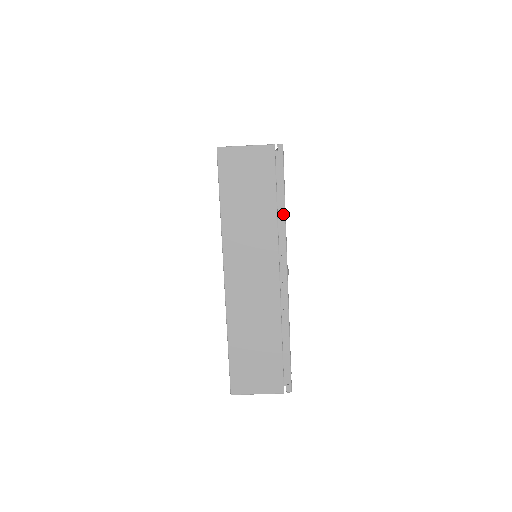
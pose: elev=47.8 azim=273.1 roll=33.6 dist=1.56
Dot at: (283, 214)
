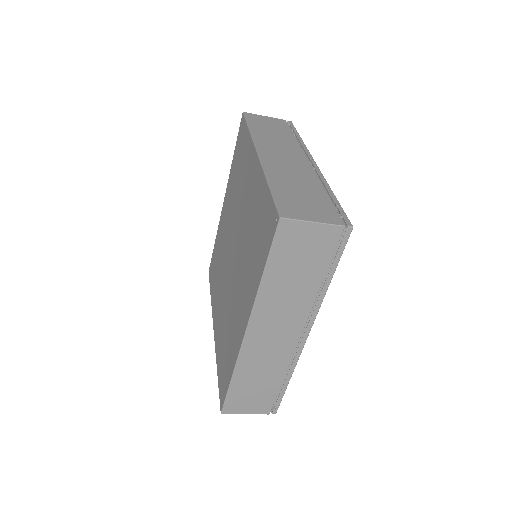
Dot at: (326, 289)
